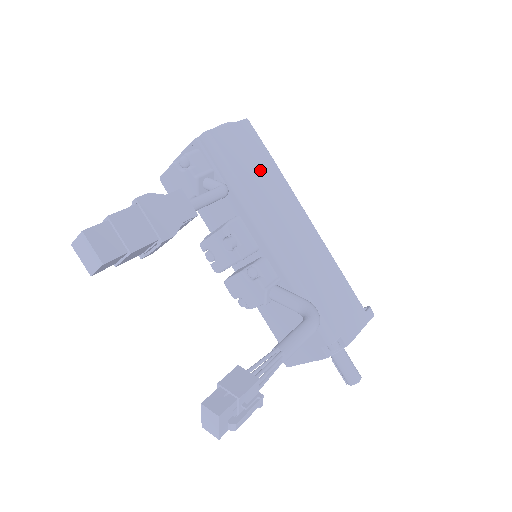
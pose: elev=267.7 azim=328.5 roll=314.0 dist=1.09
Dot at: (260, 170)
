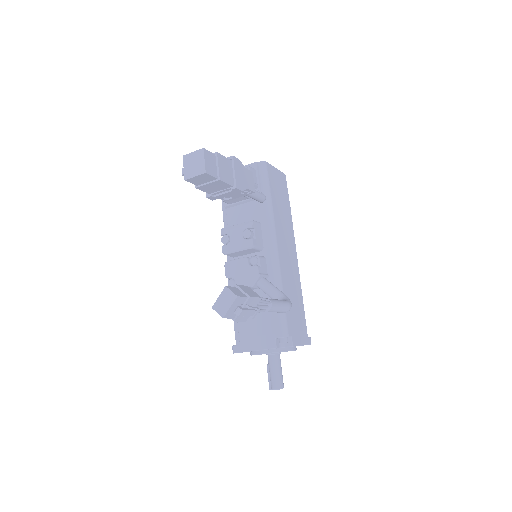
Dot at: (283, 205)
